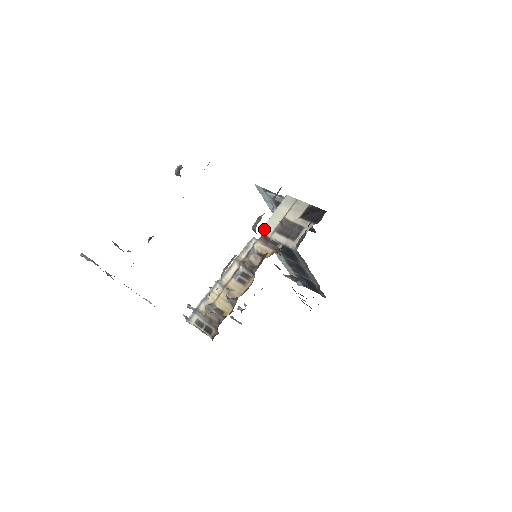
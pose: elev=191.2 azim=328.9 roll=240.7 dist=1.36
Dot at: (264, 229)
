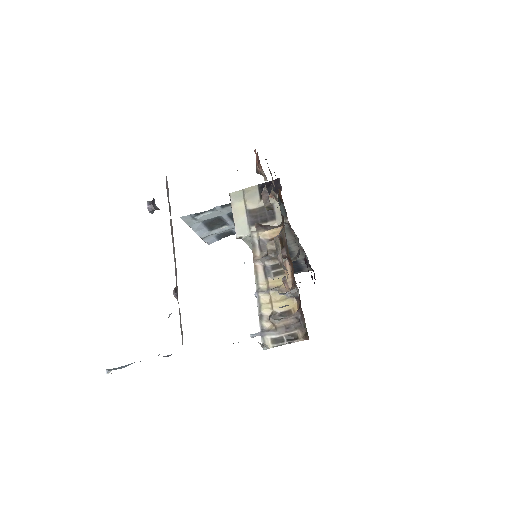
Dot at: (238, 233)
